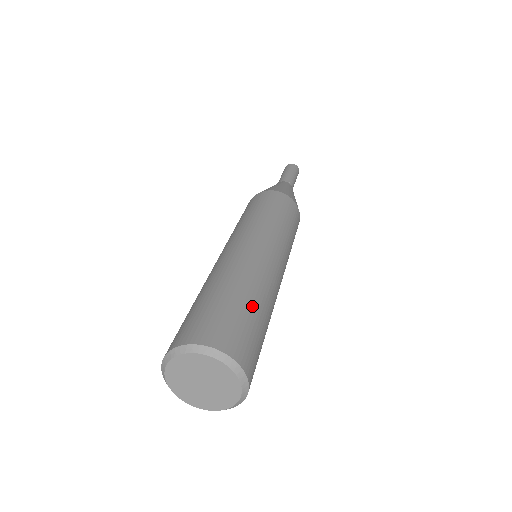
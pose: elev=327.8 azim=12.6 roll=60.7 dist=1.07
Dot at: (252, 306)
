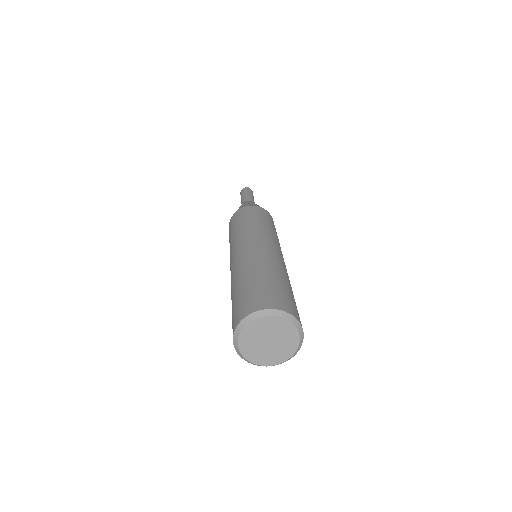
Dot at: occluded
